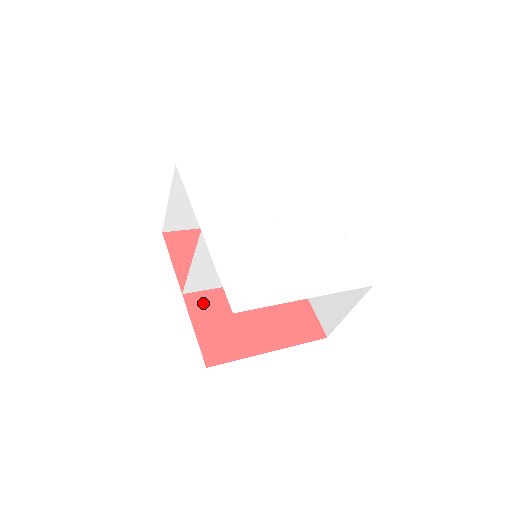
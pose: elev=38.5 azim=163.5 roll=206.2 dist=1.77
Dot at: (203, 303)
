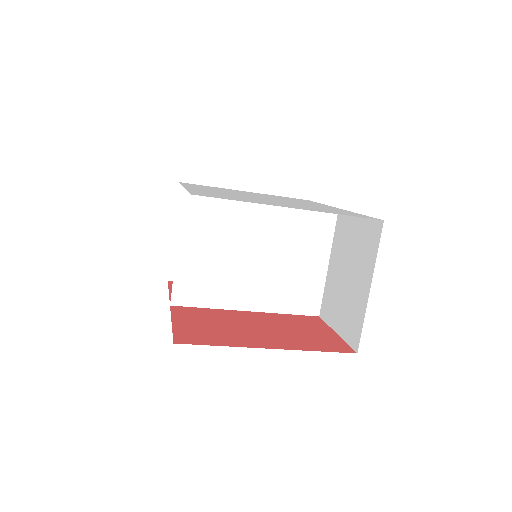
Dot at: (192, 312)
